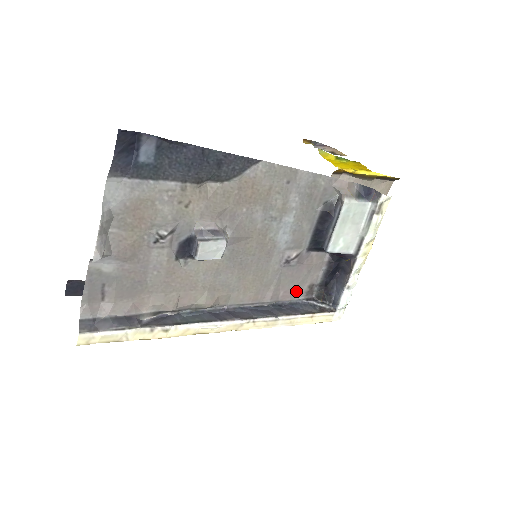
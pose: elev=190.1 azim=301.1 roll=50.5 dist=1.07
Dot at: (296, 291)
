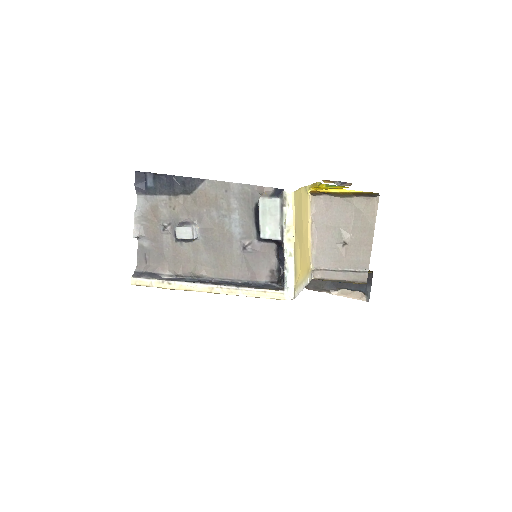
Dot at: (260, 274)
